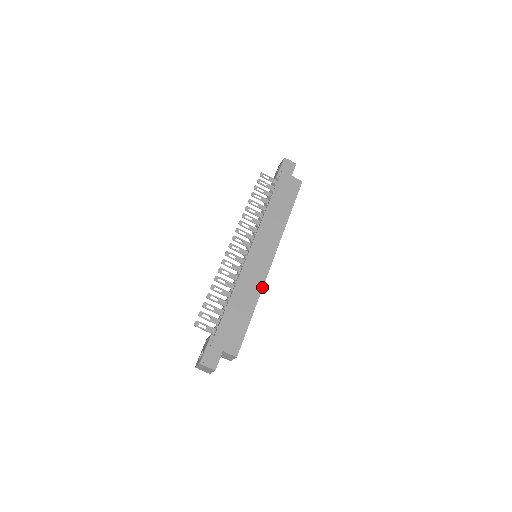
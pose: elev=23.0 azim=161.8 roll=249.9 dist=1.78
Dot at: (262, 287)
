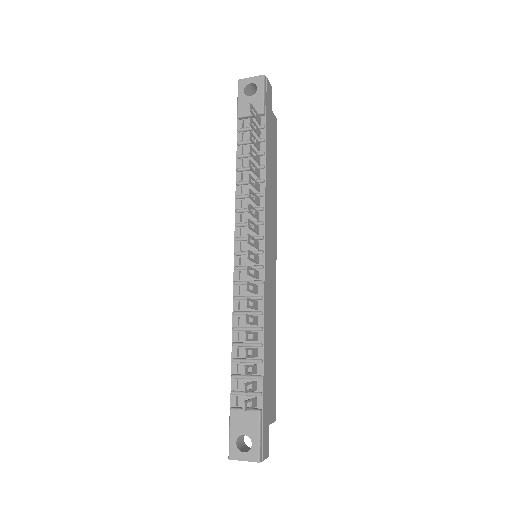
Dot at: occluded
